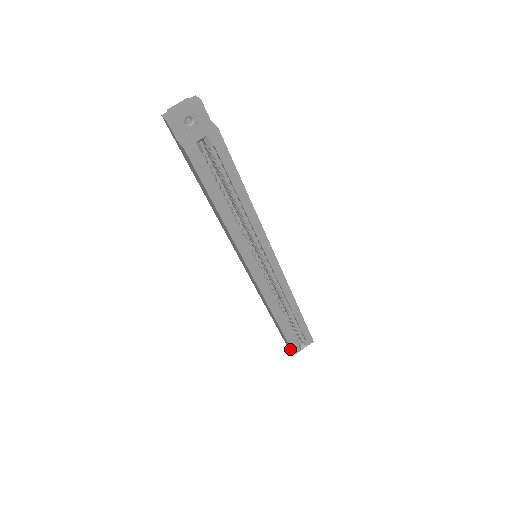
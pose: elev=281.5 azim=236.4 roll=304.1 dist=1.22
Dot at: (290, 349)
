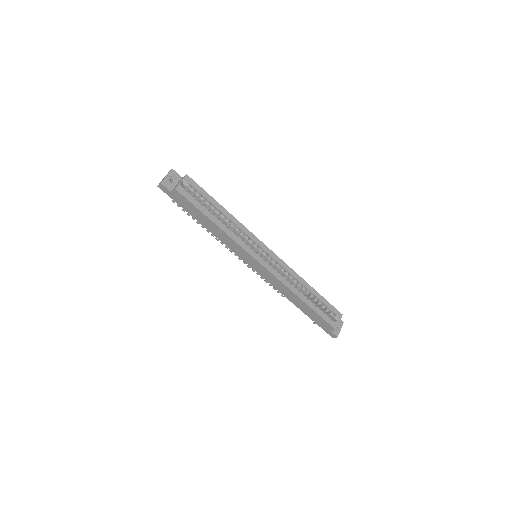
Dot at: (331, 331)
